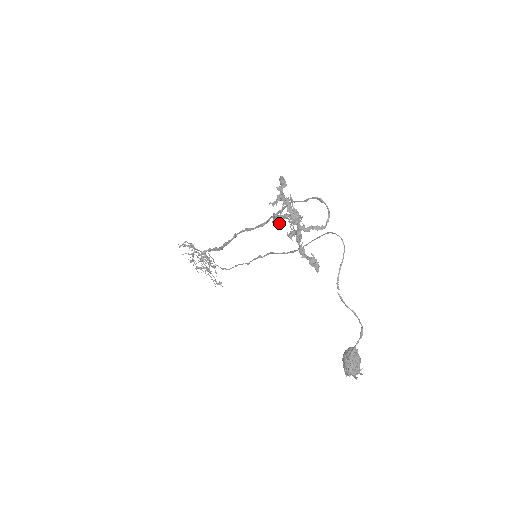
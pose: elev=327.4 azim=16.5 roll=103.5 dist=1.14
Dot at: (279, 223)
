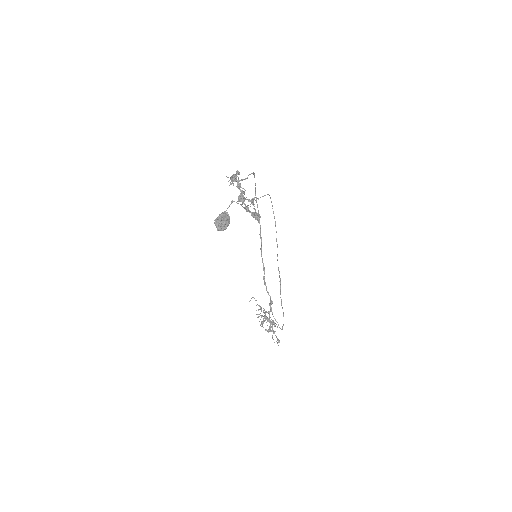
Dot at: (238, 198)
